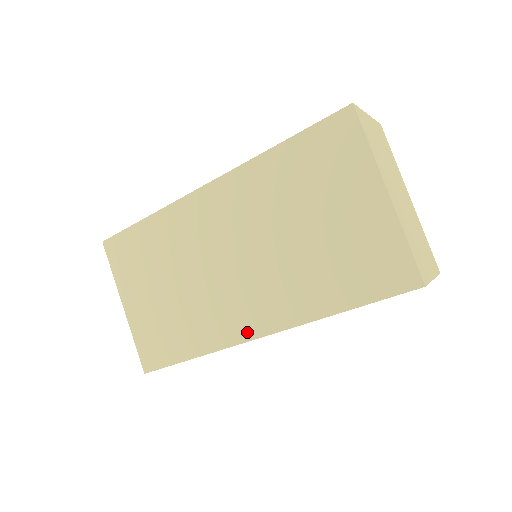
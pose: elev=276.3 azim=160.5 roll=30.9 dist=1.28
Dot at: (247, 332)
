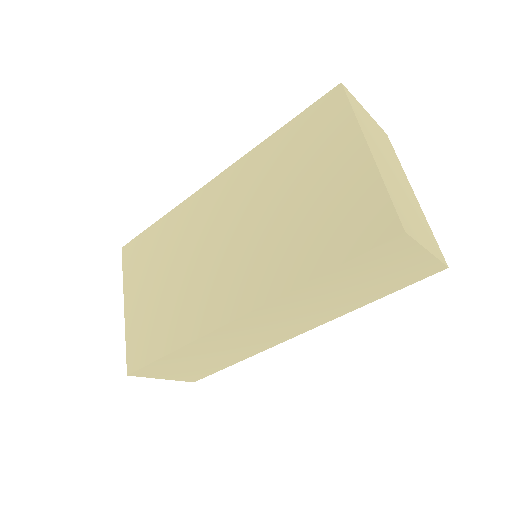
Dot at: (227, 313)
